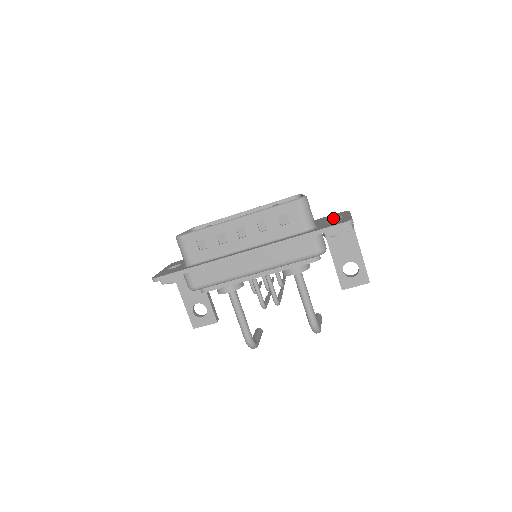
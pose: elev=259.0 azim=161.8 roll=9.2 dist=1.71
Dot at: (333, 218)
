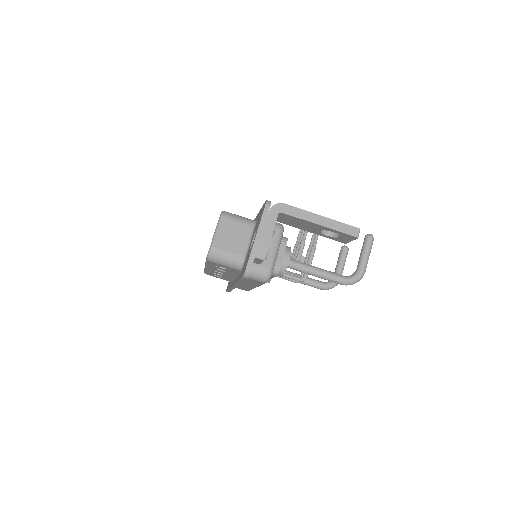
Dot at: (255, 231)
